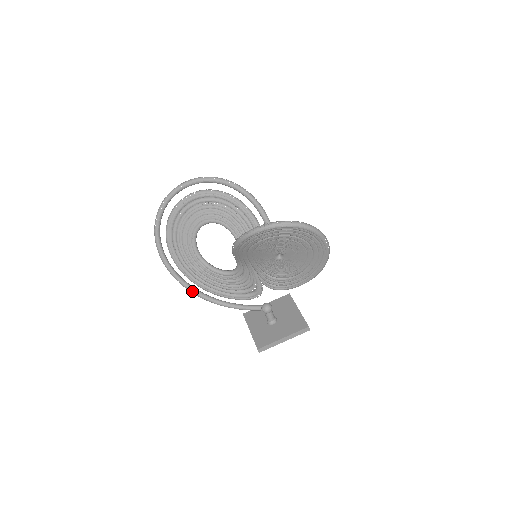
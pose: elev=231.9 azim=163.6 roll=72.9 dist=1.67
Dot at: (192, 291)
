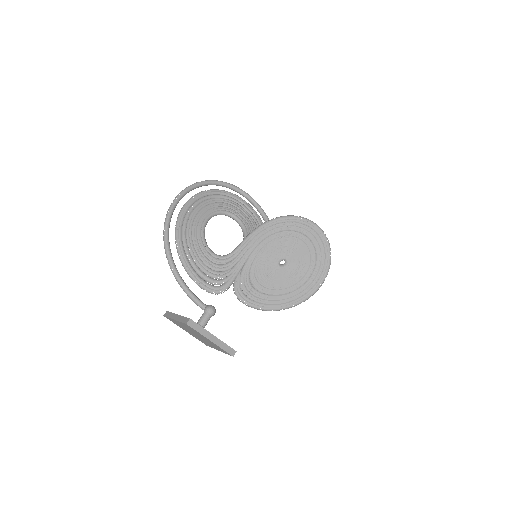
Dot at: (167, 242)
